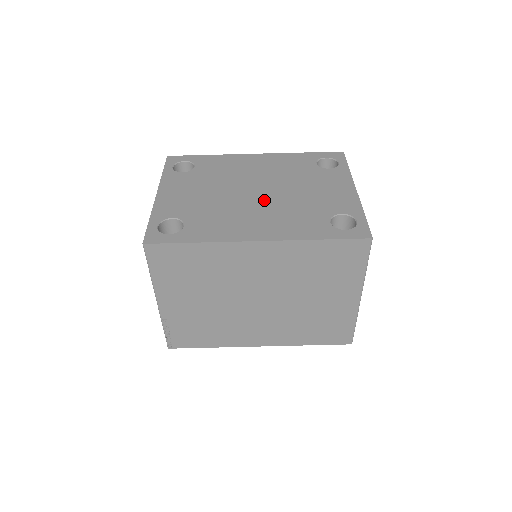
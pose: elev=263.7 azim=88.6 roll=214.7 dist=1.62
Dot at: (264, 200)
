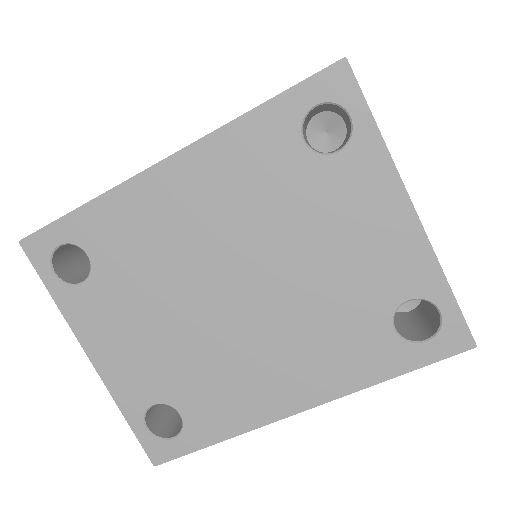
Dot at: (261, 312)
